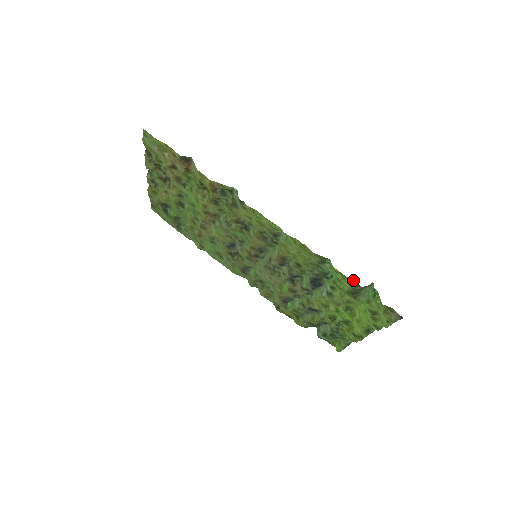
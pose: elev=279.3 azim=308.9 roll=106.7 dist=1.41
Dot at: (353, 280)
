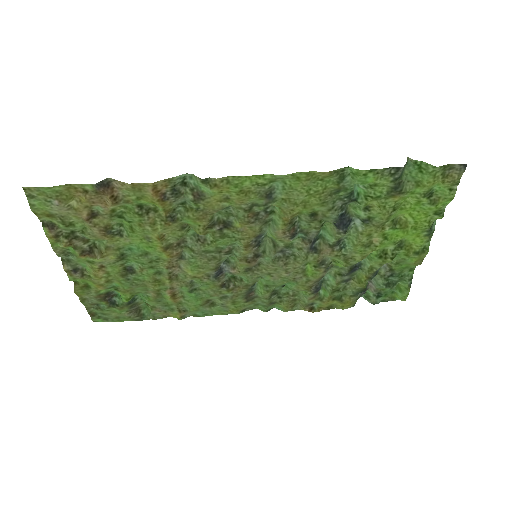
Dot at: (389, 167)
